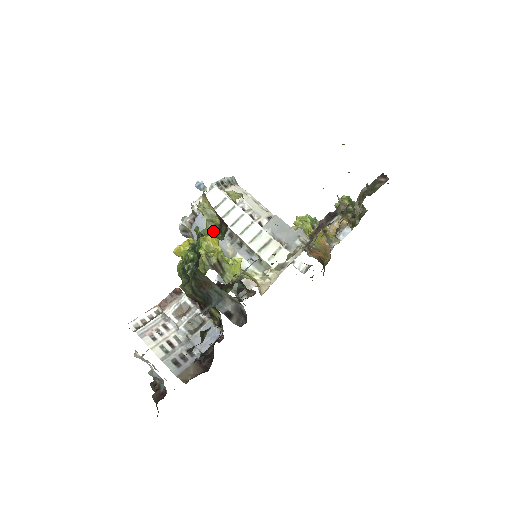
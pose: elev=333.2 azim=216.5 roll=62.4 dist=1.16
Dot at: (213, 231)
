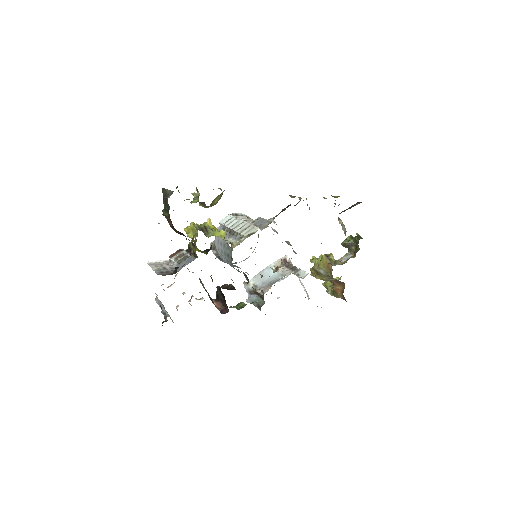
Dot at: (196, 201)
